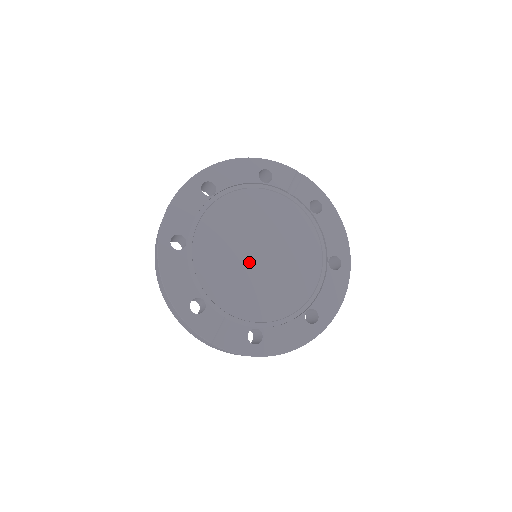
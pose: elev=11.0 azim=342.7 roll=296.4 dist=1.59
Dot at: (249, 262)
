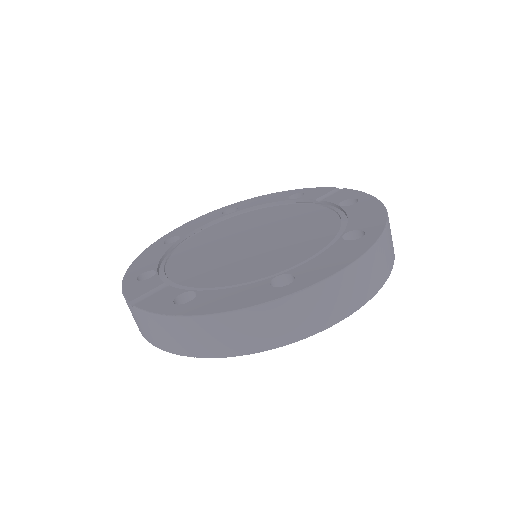
Dot at: (233, 247)
